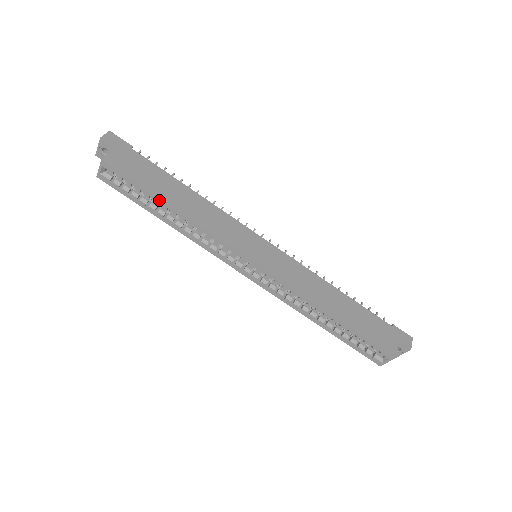
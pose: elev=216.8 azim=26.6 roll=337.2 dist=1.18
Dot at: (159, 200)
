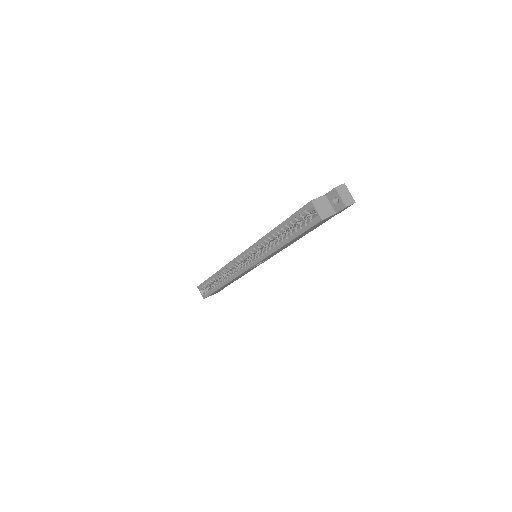
Dot at: (212, 277)
